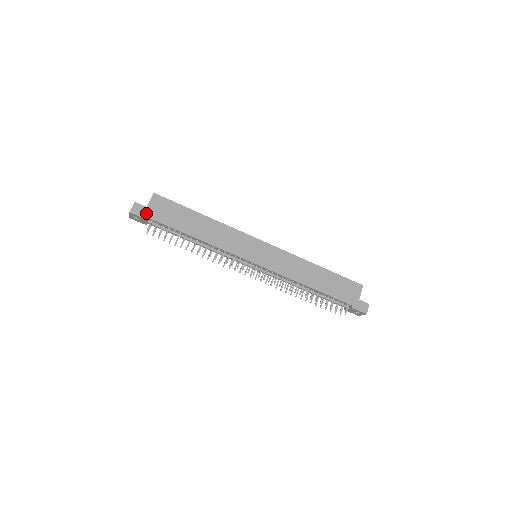
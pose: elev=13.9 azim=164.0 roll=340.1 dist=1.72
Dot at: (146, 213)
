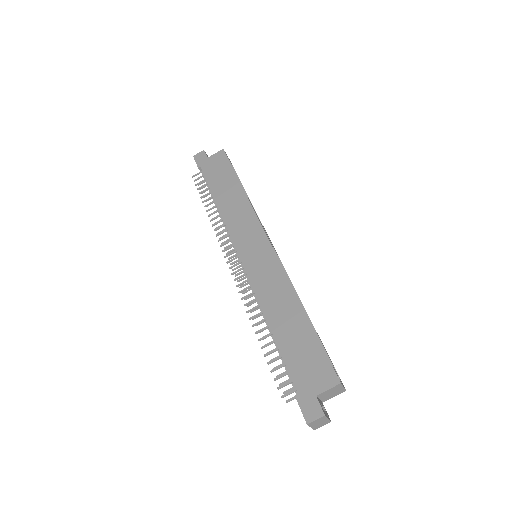
Dot at: (203, 162)
